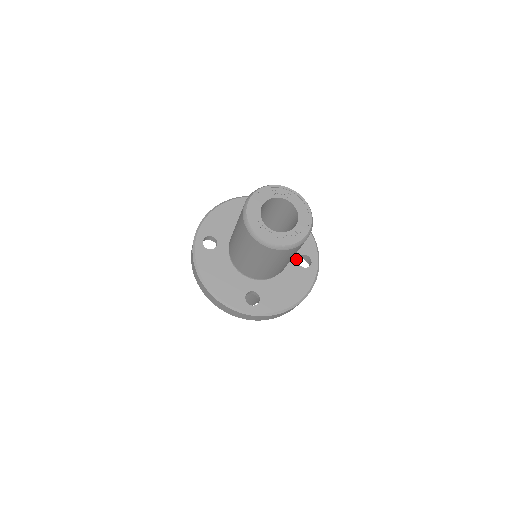
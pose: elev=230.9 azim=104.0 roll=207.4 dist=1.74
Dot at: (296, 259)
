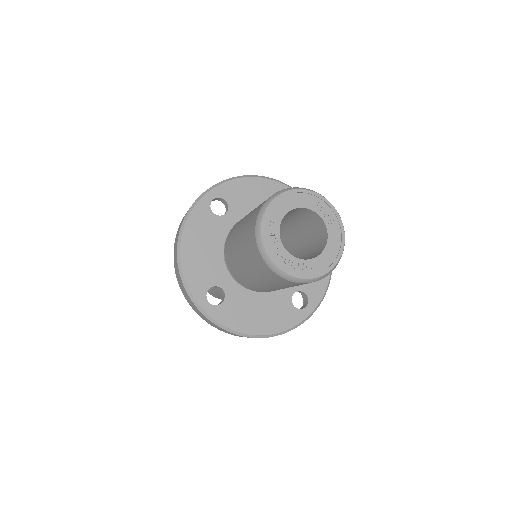
Dot at: (293, 291)
